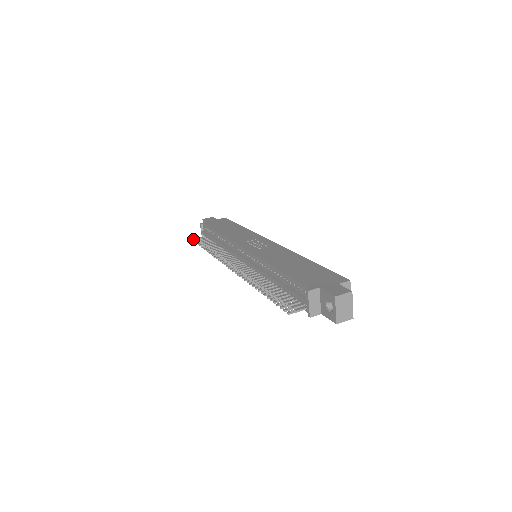
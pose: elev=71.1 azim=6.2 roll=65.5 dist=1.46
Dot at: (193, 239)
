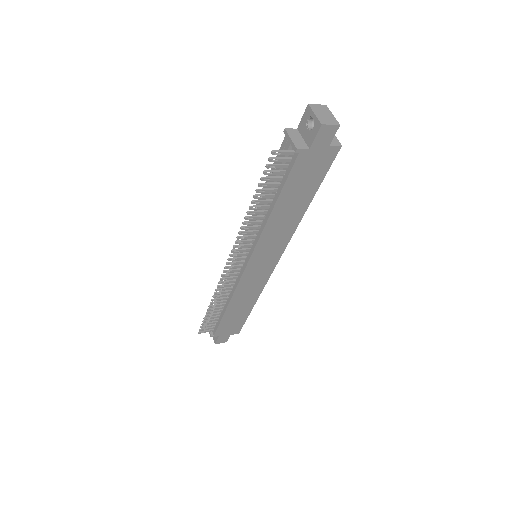
Dot at: (199, 331)
